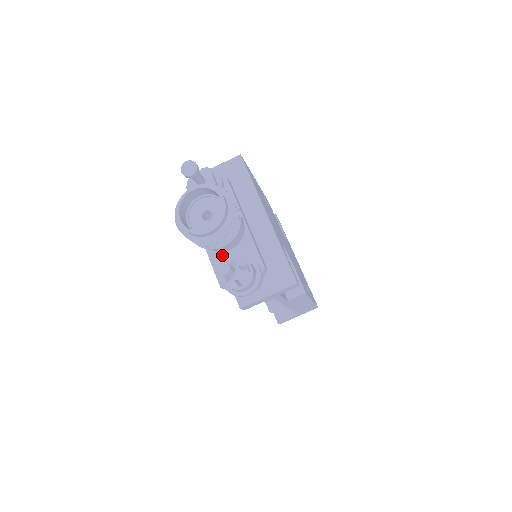
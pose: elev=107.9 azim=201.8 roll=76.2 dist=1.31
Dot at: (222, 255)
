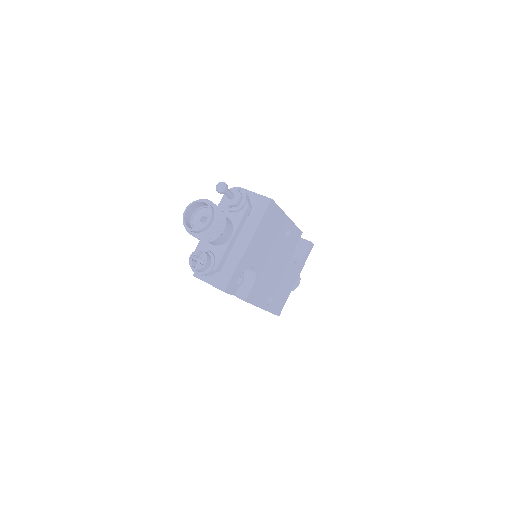
Dot at: (207, 243)
